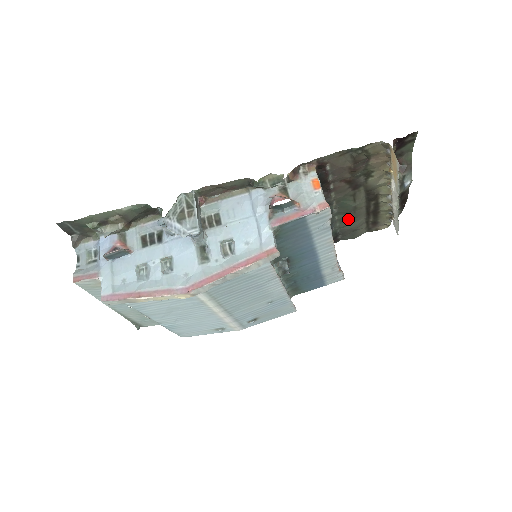
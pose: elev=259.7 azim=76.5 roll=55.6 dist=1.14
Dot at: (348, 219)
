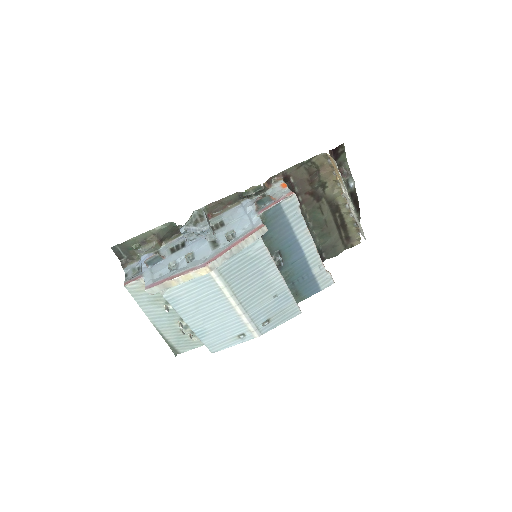
Dot at: (324, 234)
